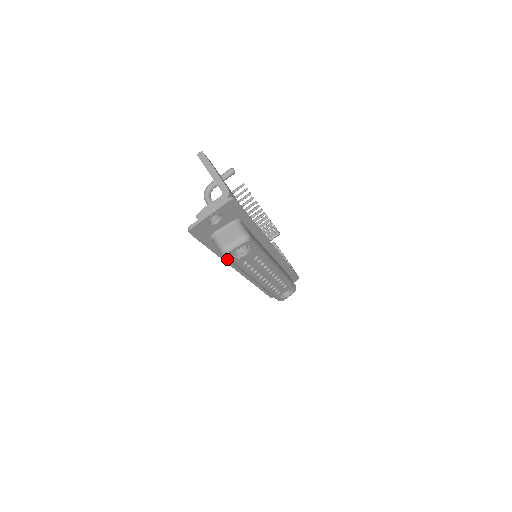
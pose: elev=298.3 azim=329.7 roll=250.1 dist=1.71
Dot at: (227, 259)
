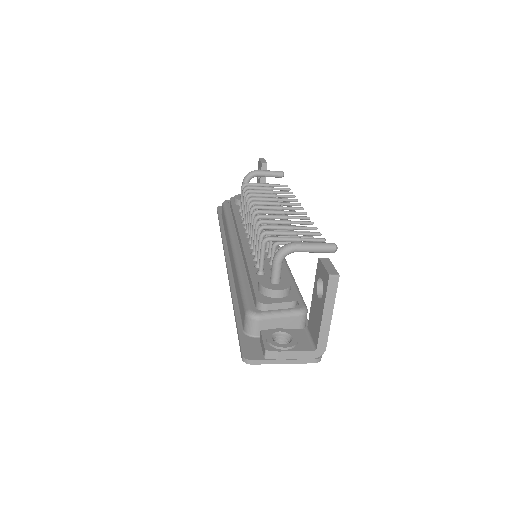
Dot at: occluded
